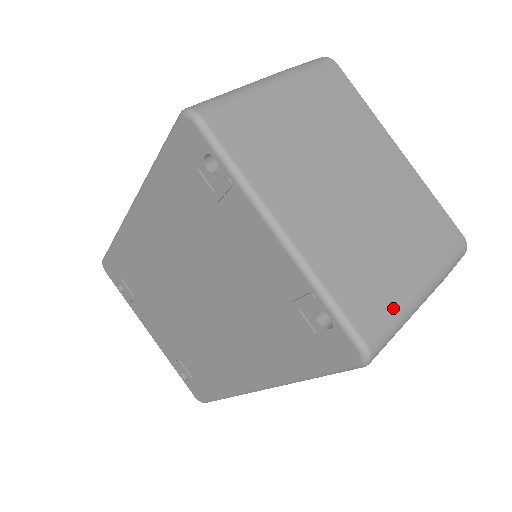
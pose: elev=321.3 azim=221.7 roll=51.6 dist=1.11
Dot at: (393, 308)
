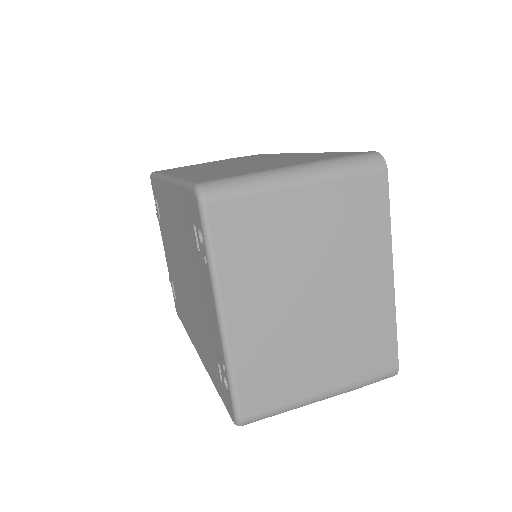
Dot at: (283, 401)
